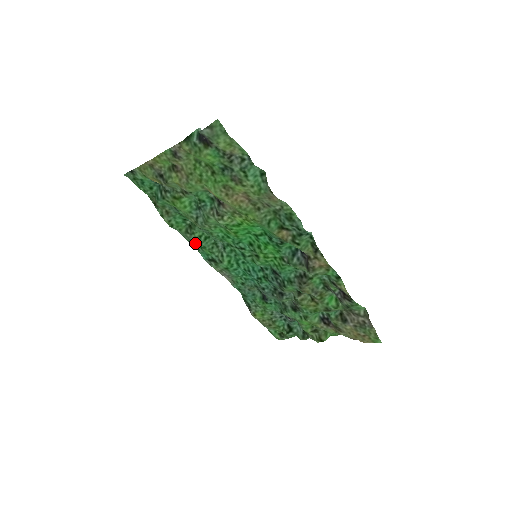
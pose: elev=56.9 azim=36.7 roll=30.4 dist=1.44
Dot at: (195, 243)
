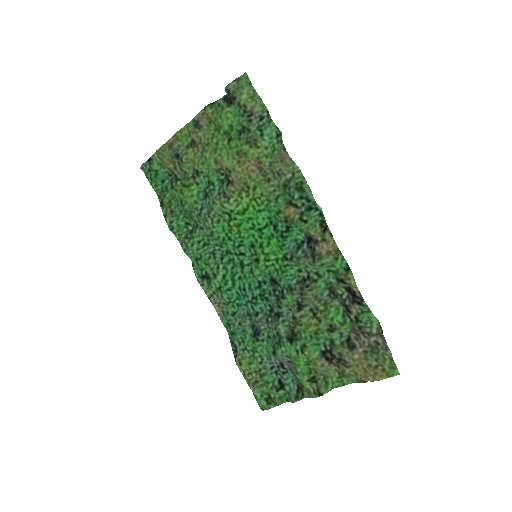
Dot at: (191, 256)
